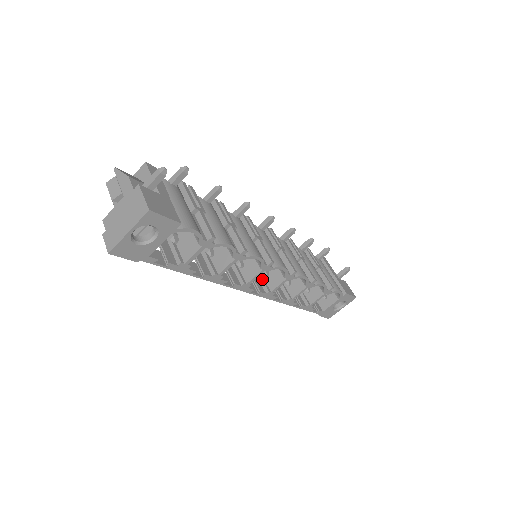
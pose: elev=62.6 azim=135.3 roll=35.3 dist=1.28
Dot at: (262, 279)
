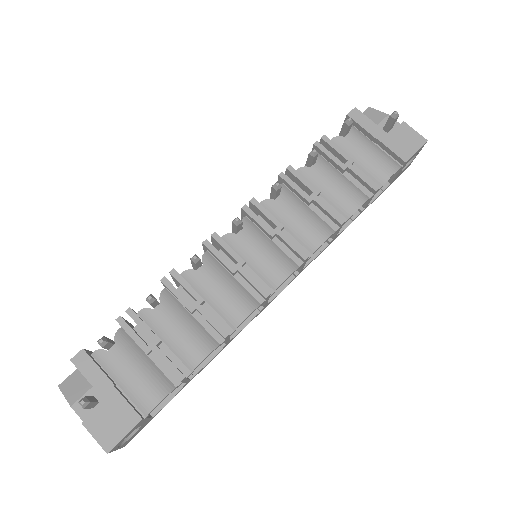
Dot at: occluded
